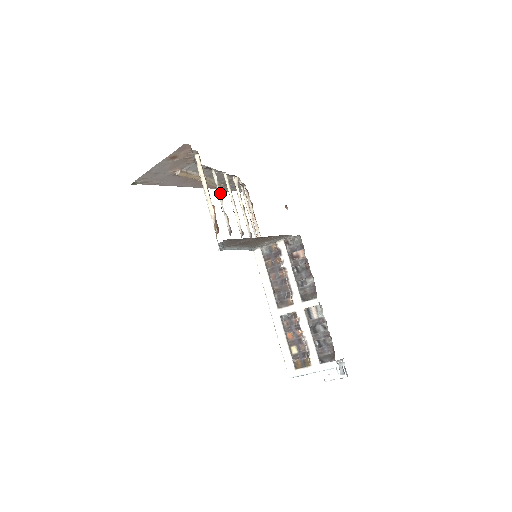
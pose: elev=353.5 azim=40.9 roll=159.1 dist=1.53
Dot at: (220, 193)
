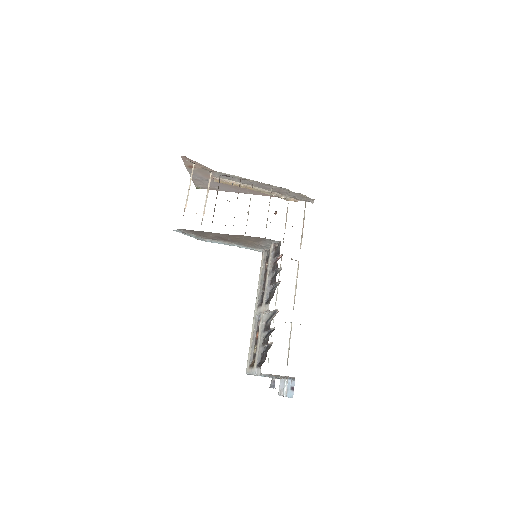
Dot at: occluded
